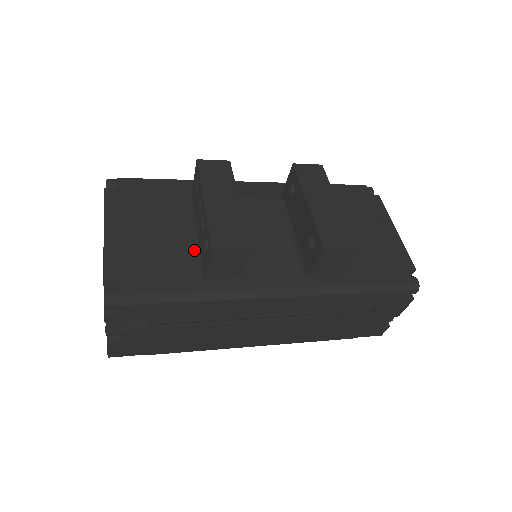
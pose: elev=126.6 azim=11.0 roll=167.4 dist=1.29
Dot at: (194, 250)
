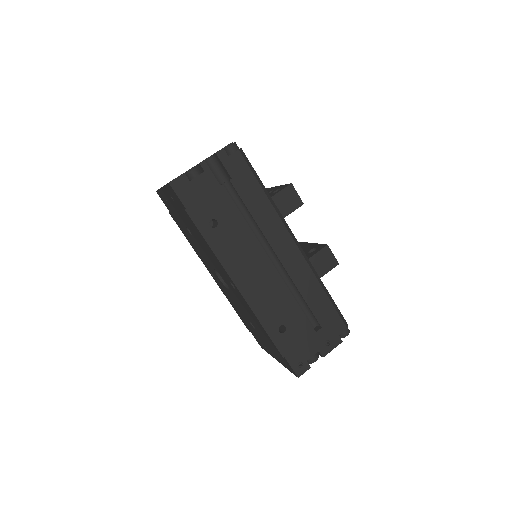
Dot at: occluded
